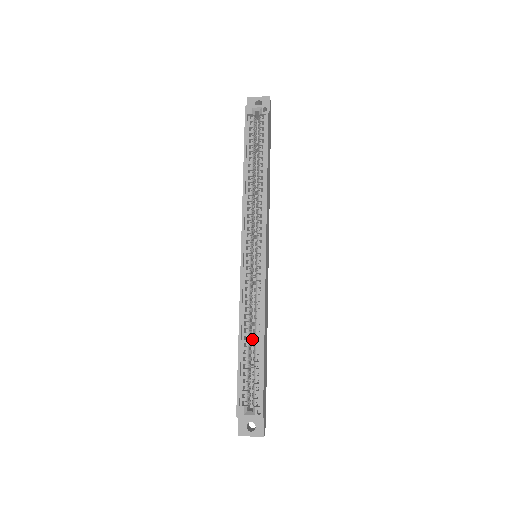
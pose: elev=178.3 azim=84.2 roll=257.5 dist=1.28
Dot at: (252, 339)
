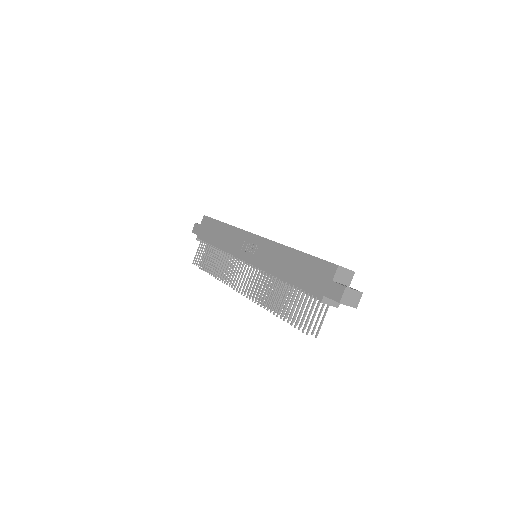
Dot at: occluded
